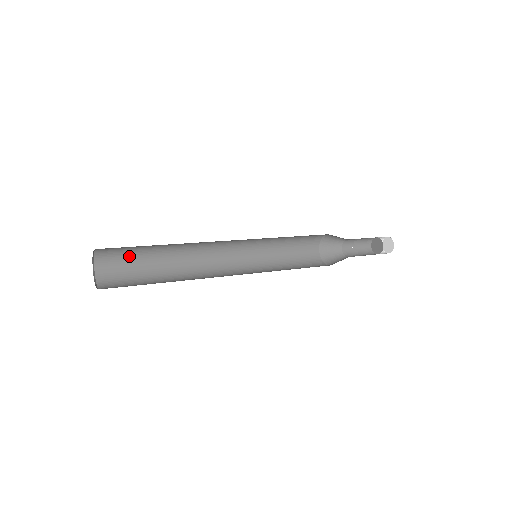
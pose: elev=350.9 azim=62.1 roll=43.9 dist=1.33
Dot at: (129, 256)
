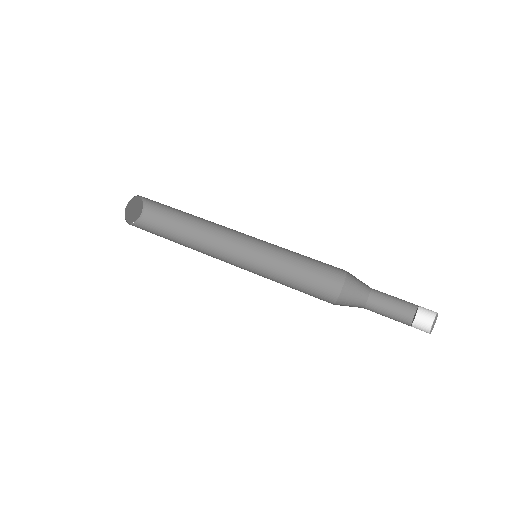
Dot at: occluded
